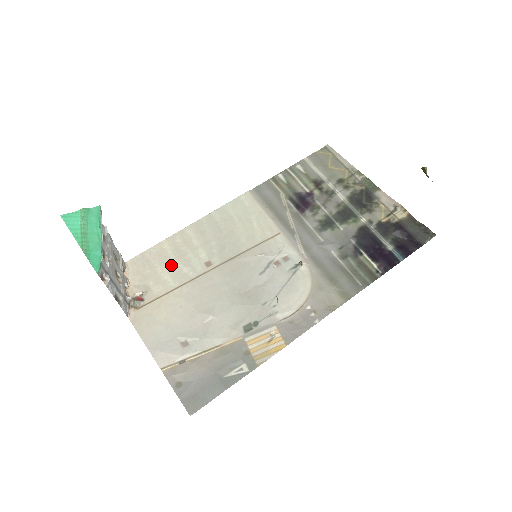
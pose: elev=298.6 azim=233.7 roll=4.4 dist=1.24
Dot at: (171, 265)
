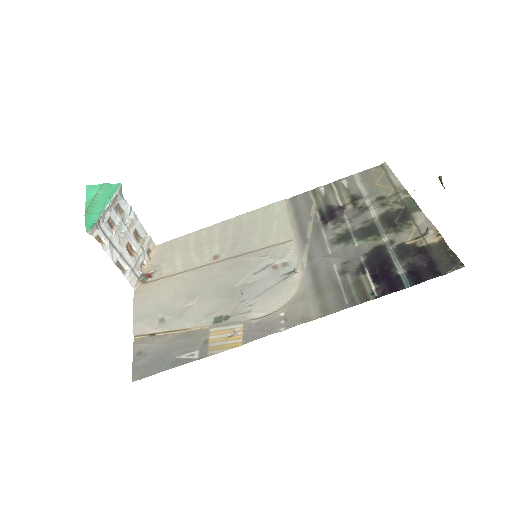
Dot at: (187, 253)
